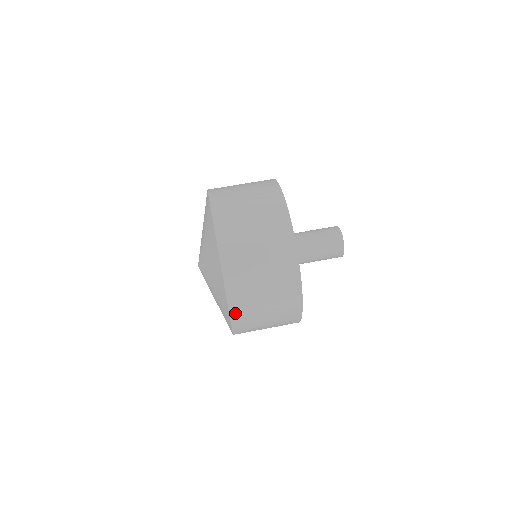
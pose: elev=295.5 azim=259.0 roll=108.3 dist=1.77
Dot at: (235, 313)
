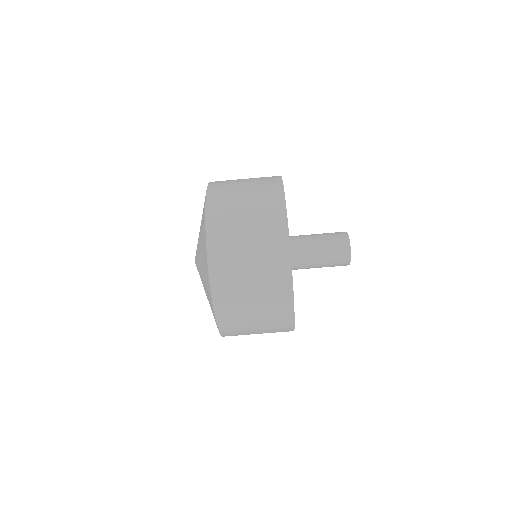
Dot at: (219, 307)
